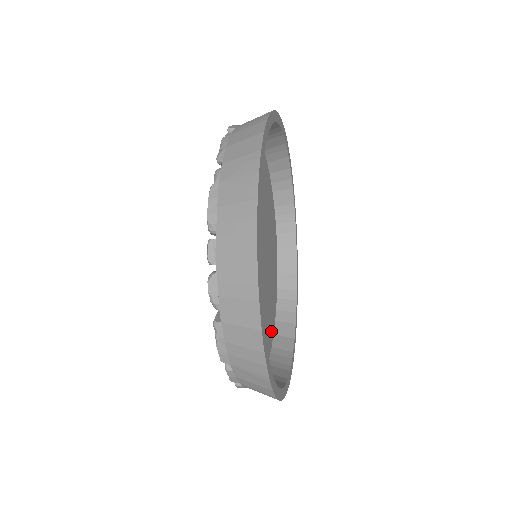
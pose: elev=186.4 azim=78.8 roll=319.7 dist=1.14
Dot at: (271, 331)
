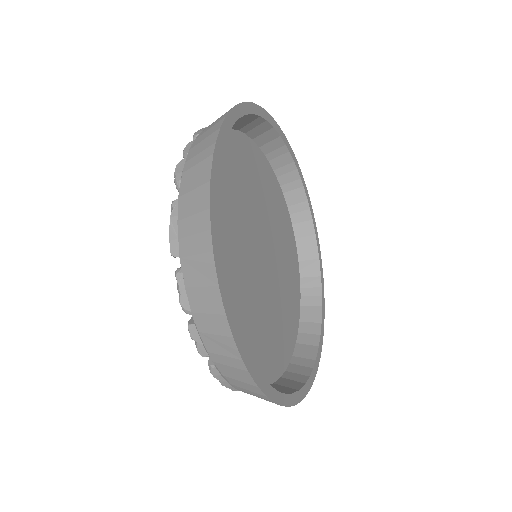
Dot at: (268, 369)
